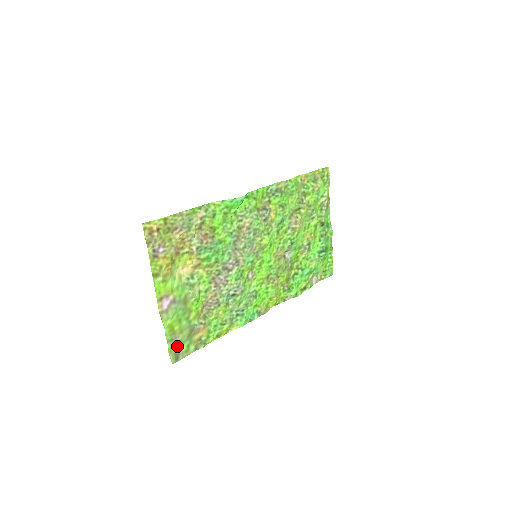
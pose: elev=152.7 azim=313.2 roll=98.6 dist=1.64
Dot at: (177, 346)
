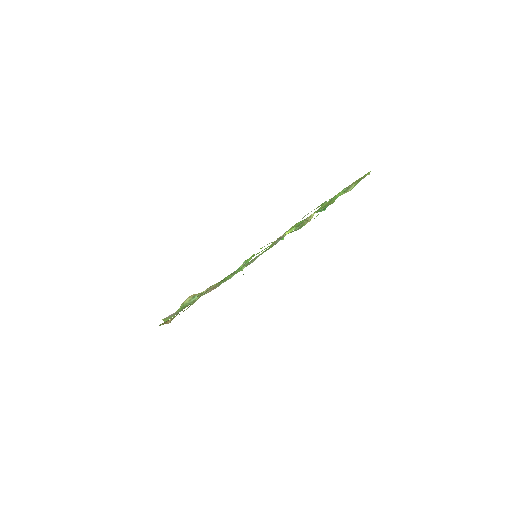
Dot at: occluded
